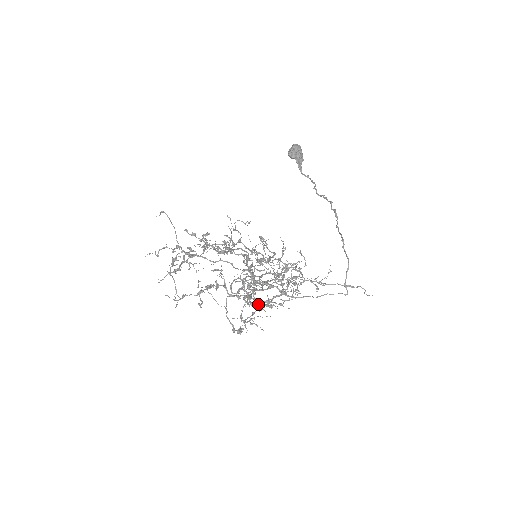
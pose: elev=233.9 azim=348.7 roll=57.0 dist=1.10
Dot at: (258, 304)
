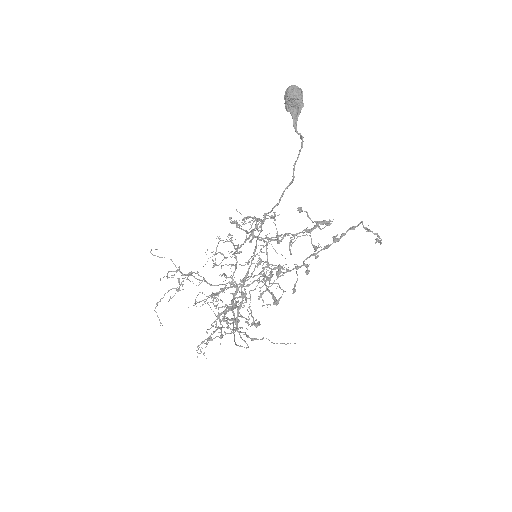
Dot at: (273, 299)
